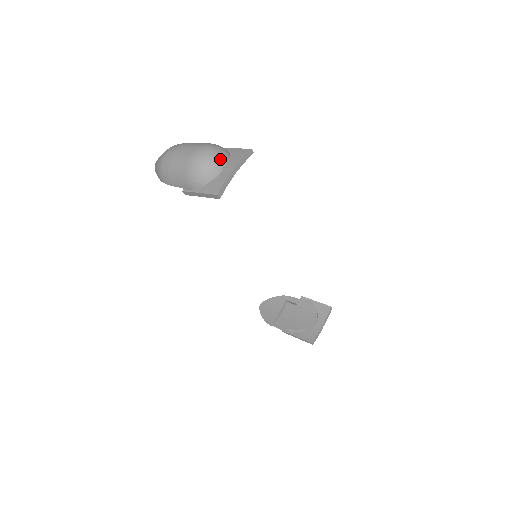
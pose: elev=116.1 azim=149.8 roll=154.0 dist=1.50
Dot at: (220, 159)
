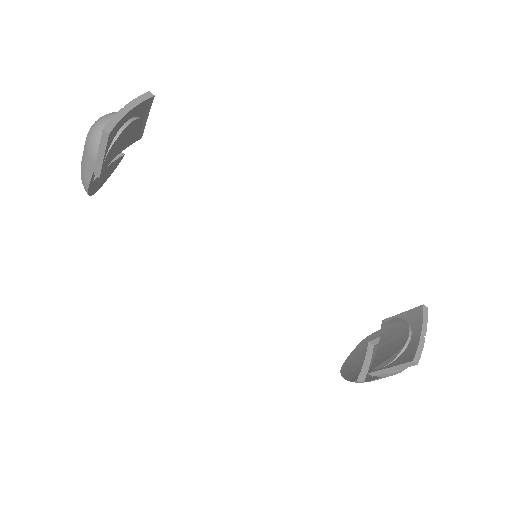
Dot at: occluded
